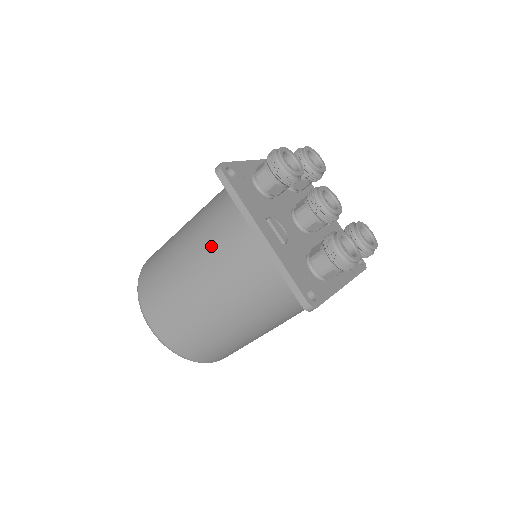
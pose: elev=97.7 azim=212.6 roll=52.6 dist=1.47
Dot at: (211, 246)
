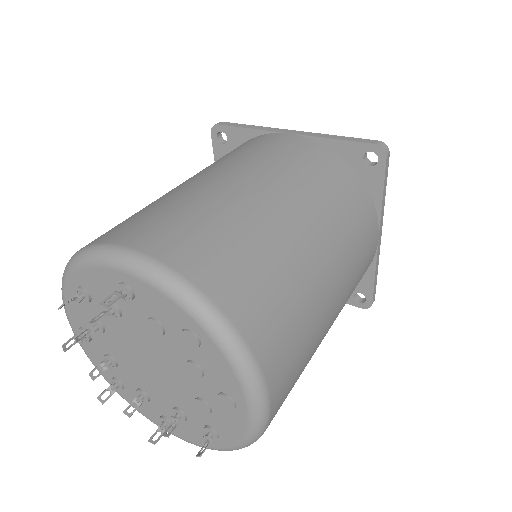
Dot at: (229, 157)
